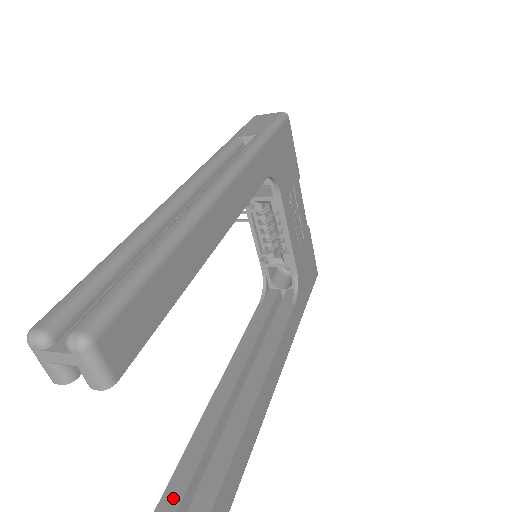
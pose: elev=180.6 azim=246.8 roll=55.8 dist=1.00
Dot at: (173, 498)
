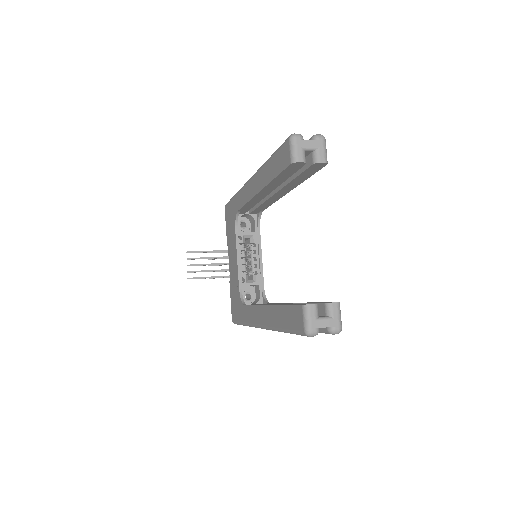
Dot at: occluded
